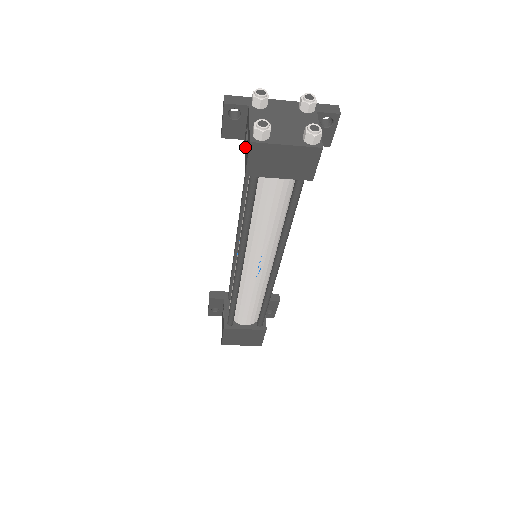
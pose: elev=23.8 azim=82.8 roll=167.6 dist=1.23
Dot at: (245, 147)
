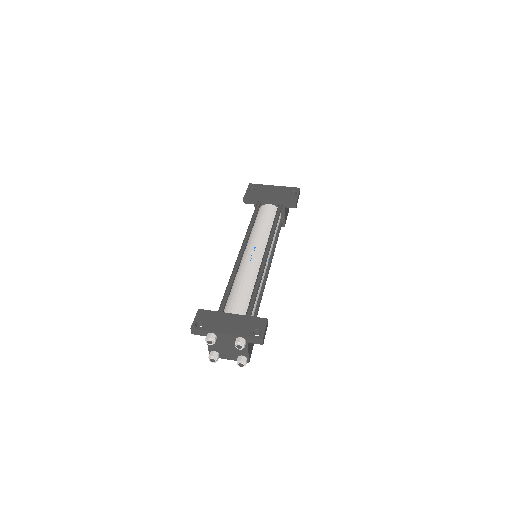
Dot at: occluded
